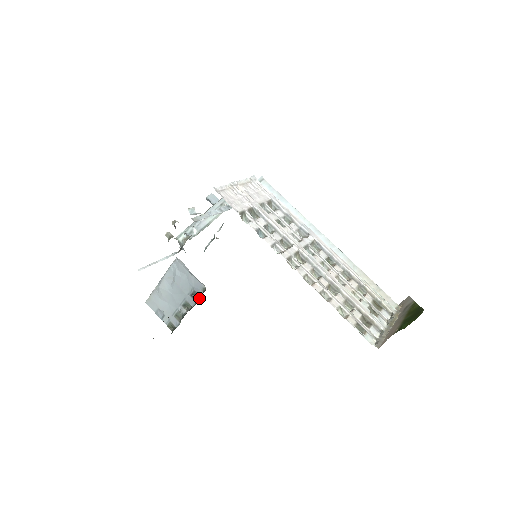
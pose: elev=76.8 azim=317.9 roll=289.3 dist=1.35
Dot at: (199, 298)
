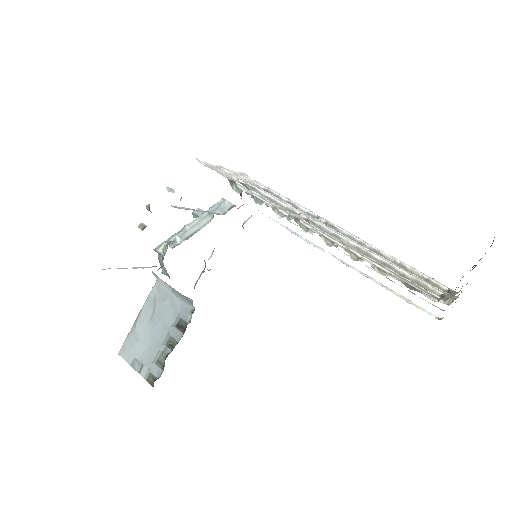
Dot at: occluded
